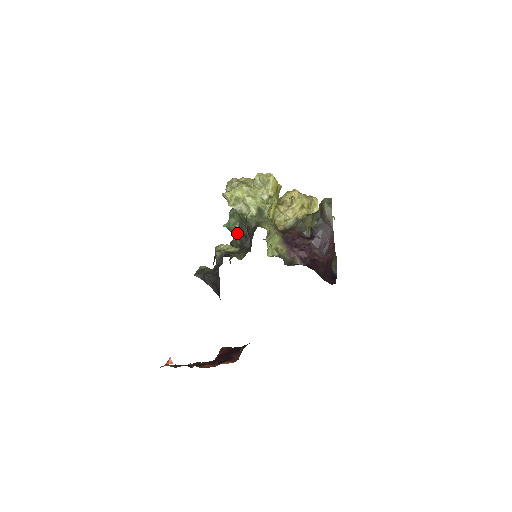
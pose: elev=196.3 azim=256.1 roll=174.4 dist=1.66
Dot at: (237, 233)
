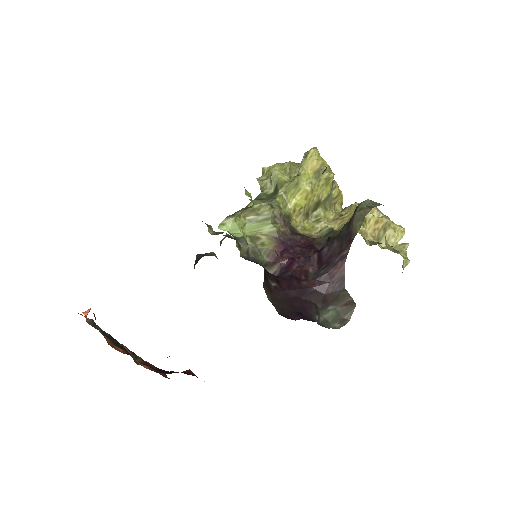
Dot at: occluded
